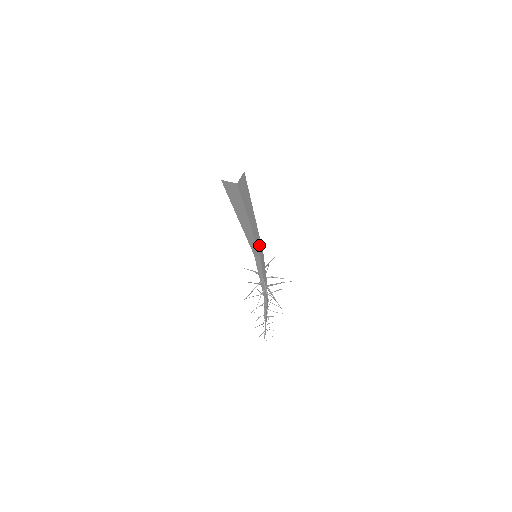
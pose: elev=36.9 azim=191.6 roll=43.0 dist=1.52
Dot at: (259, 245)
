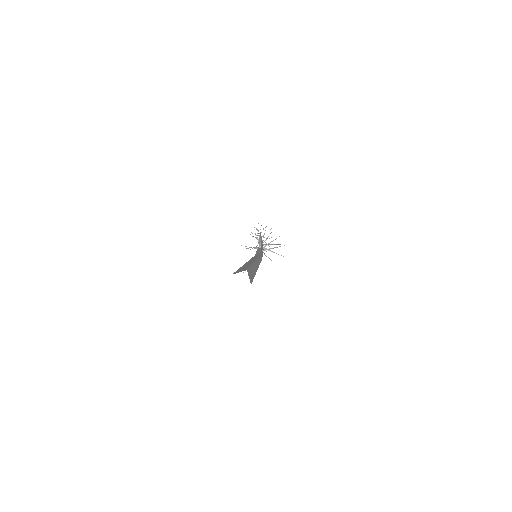
Dot at: occluded
